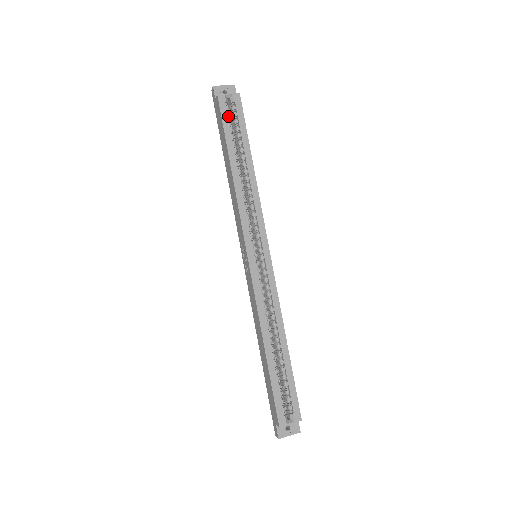
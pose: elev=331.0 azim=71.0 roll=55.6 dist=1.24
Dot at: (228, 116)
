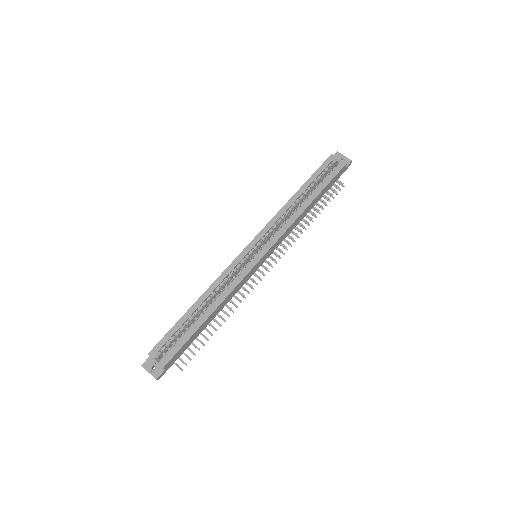
Dot at: (326, 169)
